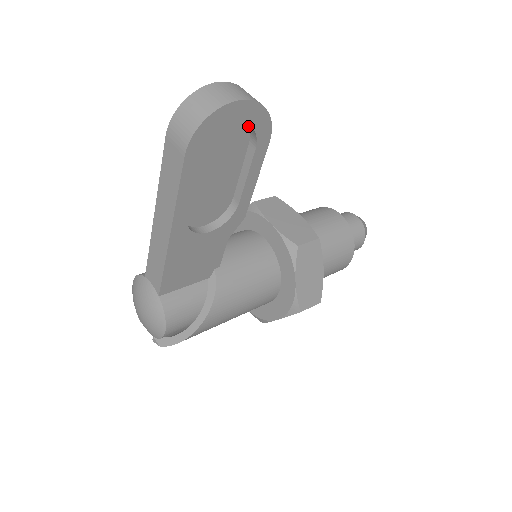
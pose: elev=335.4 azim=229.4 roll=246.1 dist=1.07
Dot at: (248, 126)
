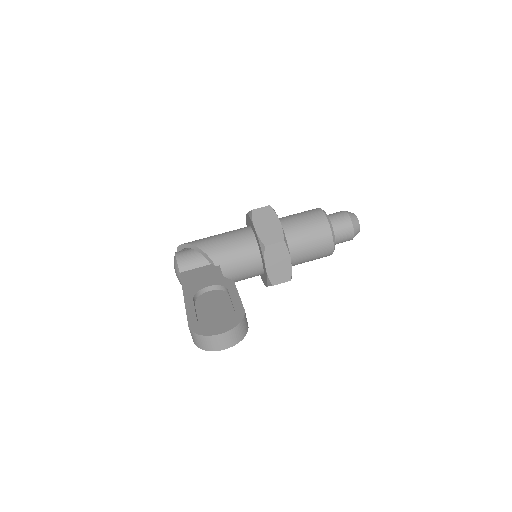
Dot at: occluded
